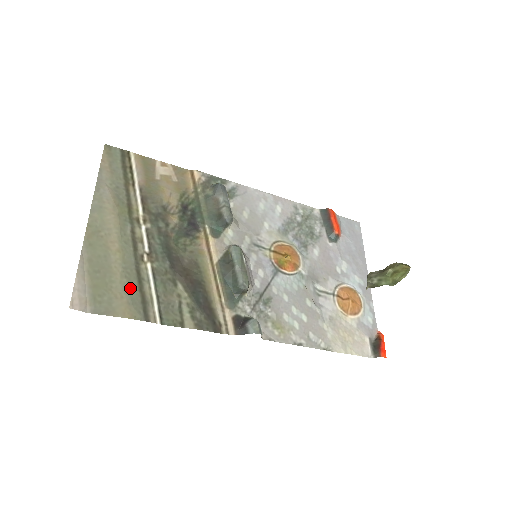
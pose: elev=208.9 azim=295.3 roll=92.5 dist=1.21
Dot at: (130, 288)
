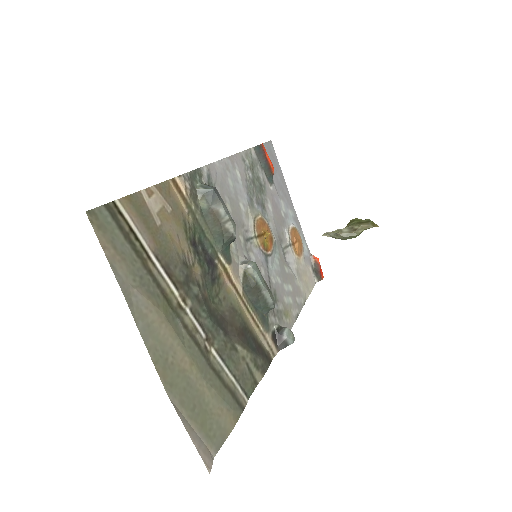
Dot at: (220, 394)
